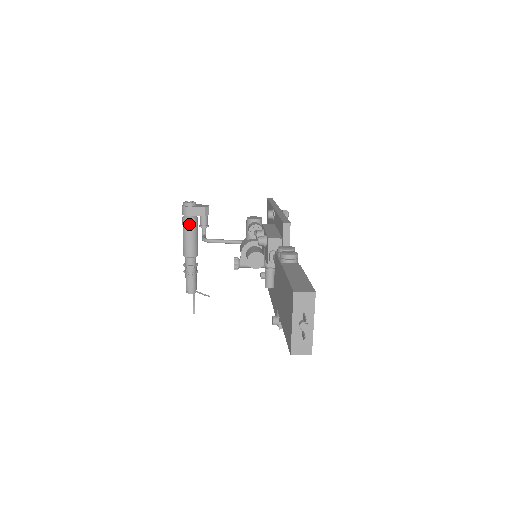
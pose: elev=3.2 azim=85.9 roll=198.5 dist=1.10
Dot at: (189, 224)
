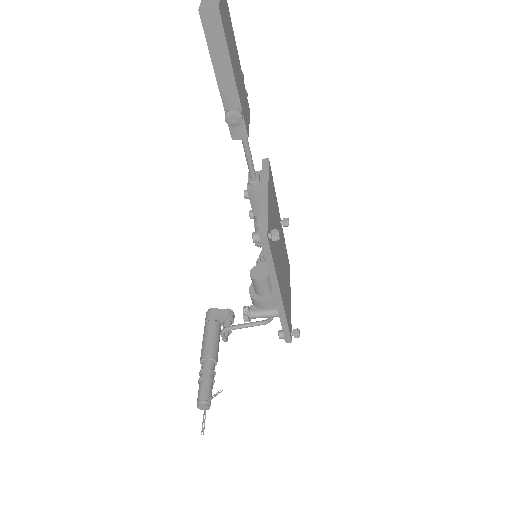
Dot at: (210, 325)
